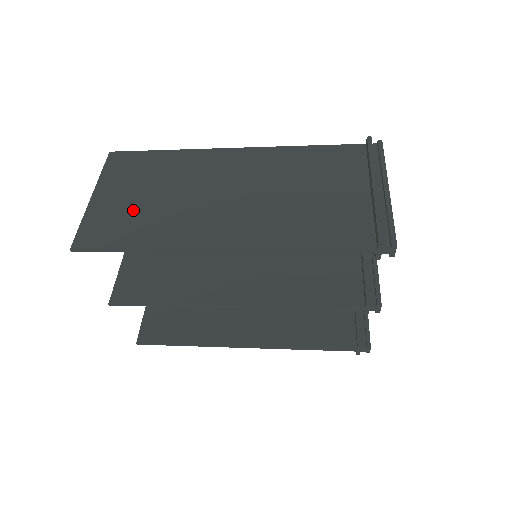
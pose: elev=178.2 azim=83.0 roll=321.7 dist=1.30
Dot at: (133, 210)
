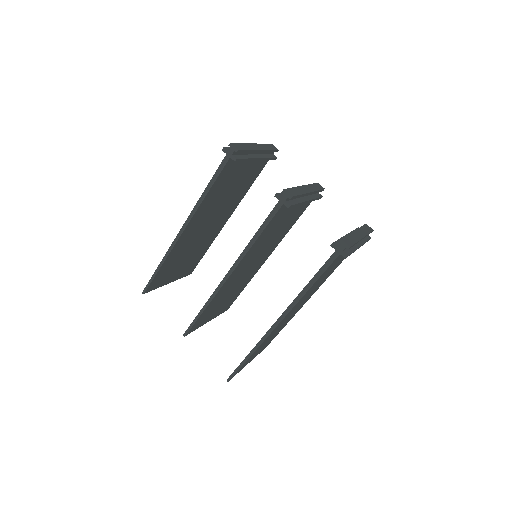
Dot at: occluded
